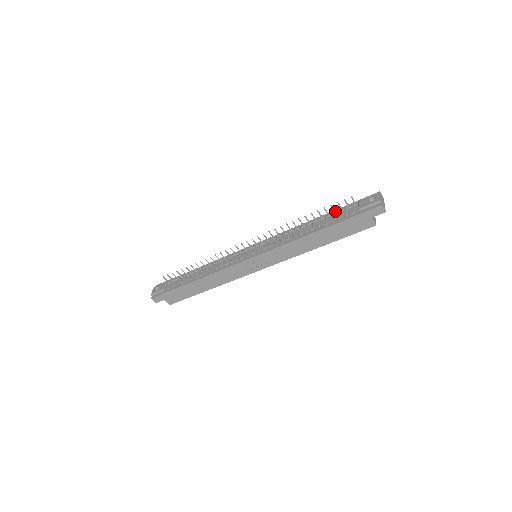
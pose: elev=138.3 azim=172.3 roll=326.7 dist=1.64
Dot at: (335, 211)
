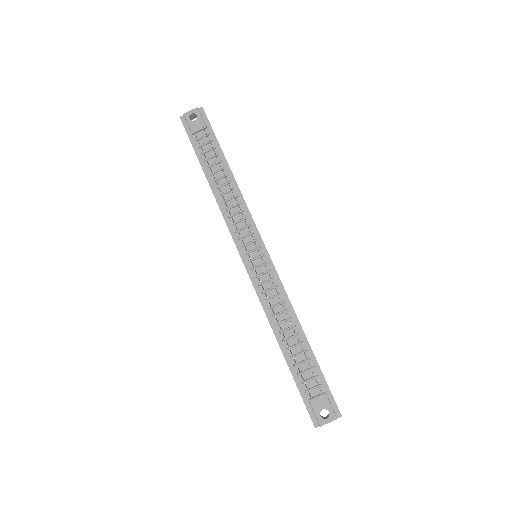
Dot at: (310, 365)
